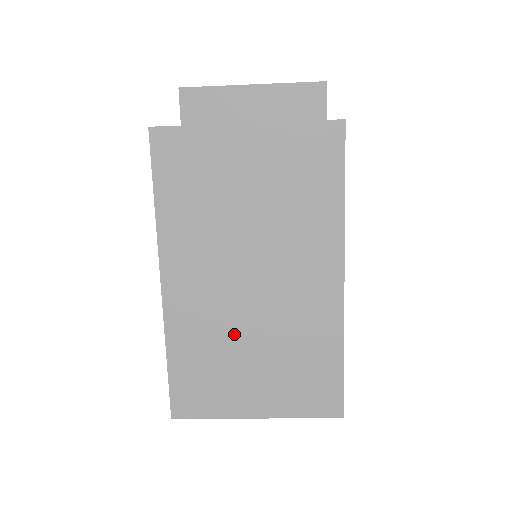
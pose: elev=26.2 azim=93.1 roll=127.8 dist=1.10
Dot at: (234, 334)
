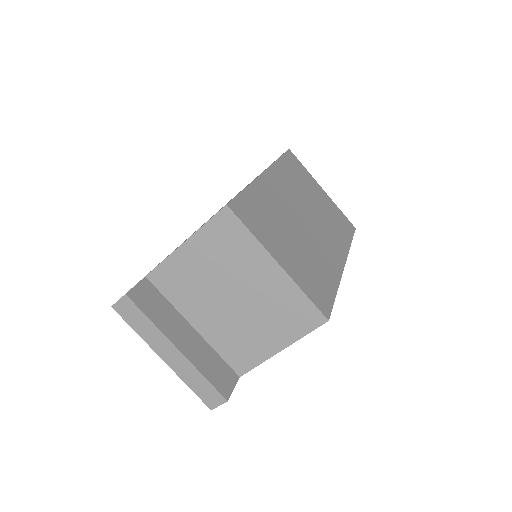
Dot at: (287, 222)
